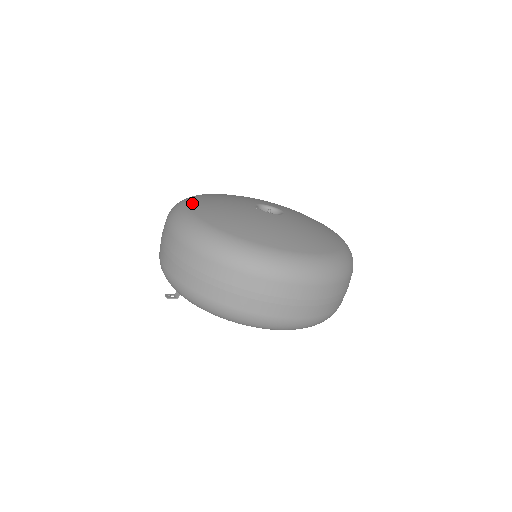
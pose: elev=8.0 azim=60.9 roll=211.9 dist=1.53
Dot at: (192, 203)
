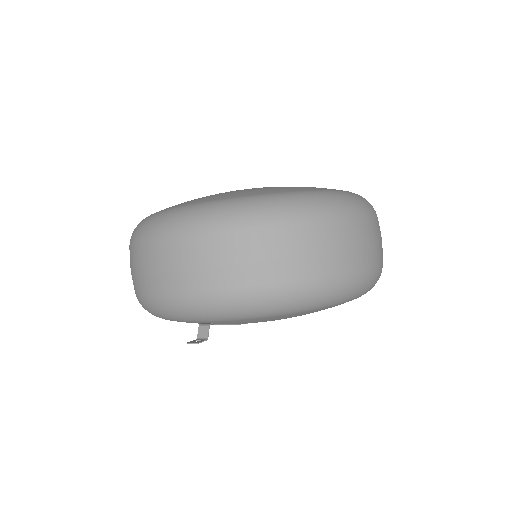
Dot at: occluded
